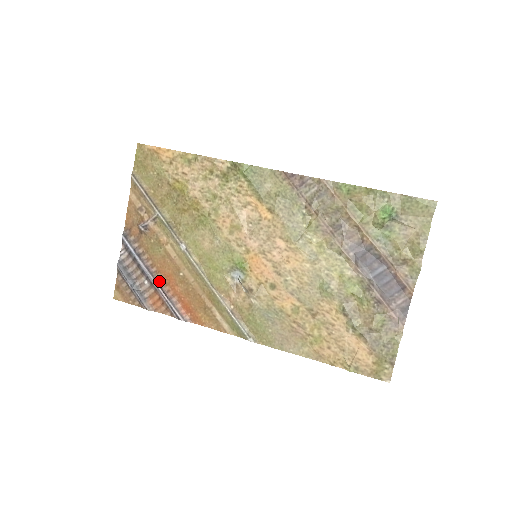
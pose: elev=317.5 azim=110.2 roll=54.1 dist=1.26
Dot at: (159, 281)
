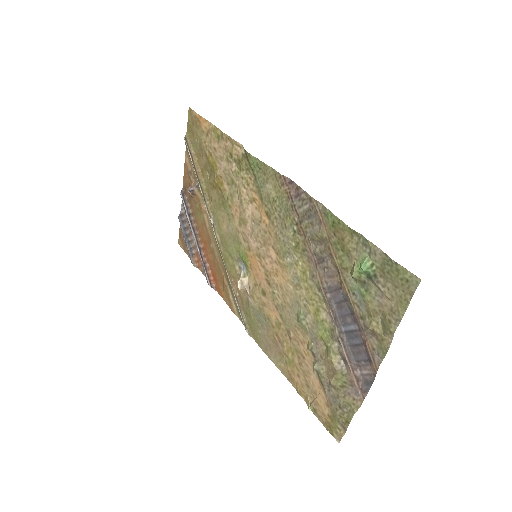
Dot at: (200, 244)
